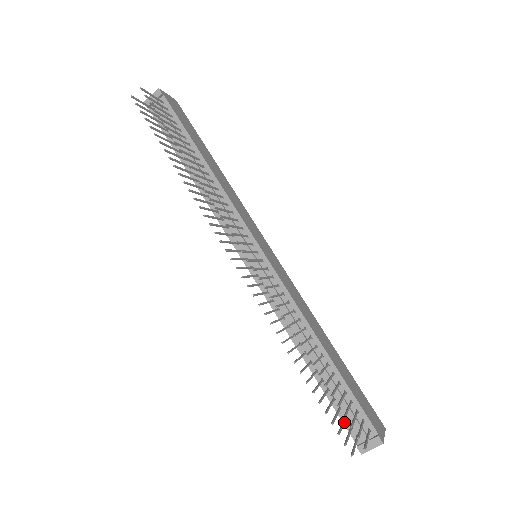
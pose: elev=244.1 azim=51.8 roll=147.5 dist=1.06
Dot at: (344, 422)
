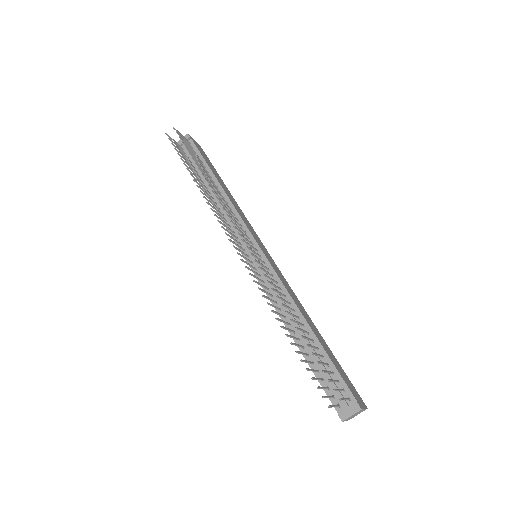
Dot at: (325, 387)
